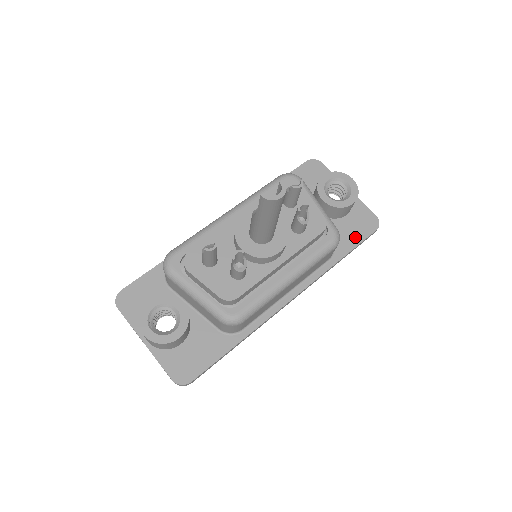
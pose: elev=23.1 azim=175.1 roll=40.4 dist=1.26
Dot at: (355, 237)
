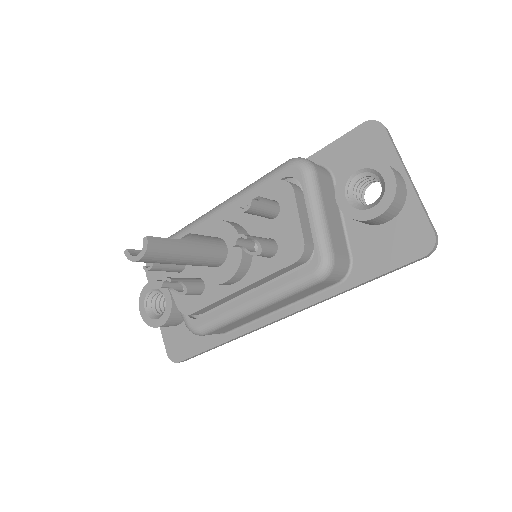
Dot at: (387, 260)
